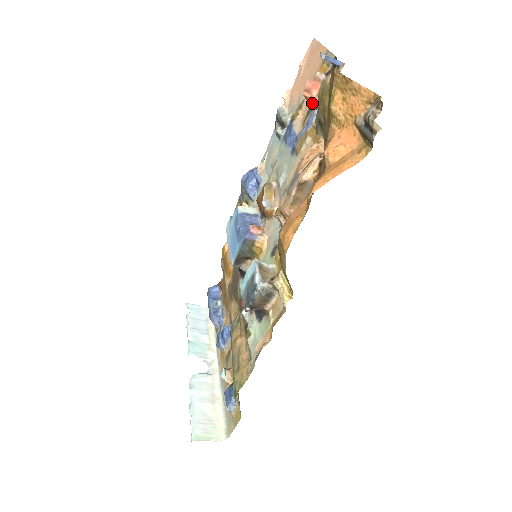
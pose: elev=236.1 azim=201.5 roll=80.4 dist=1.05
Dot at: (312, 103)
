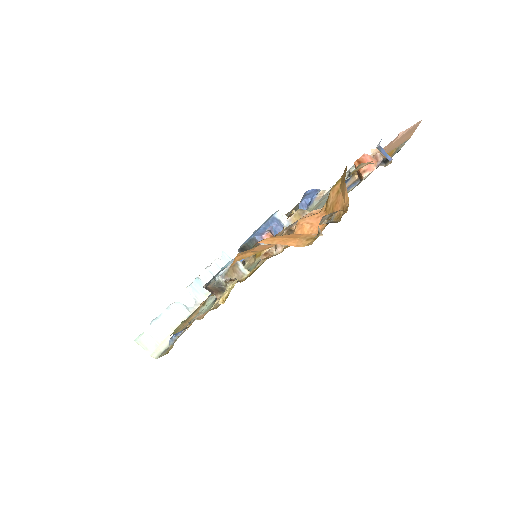
Dot at: (359, 174)
